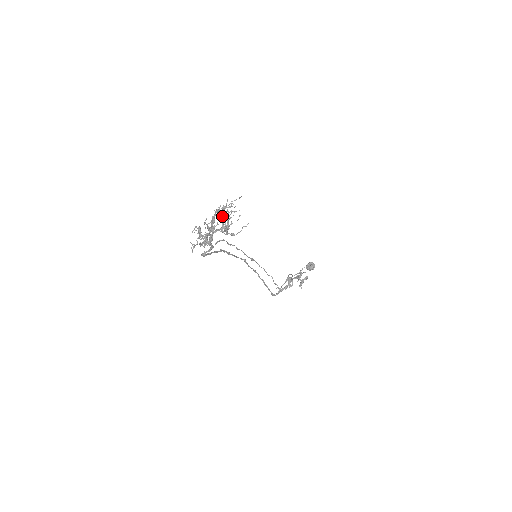
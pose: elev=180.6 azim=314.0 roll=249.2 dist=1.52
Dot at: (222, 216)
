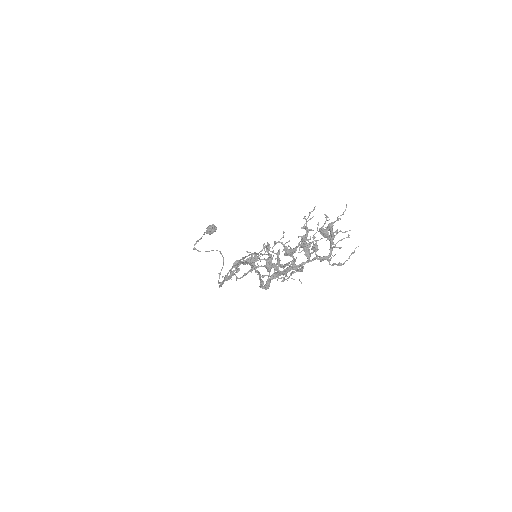
Dot at: (329, 239)
